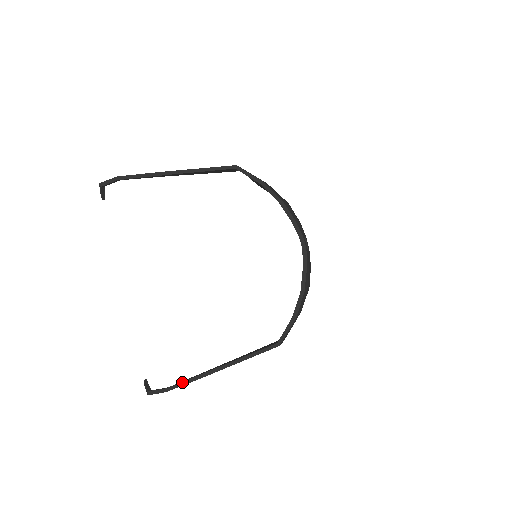
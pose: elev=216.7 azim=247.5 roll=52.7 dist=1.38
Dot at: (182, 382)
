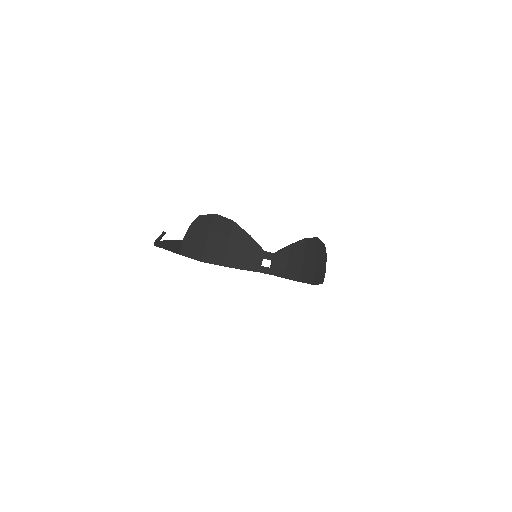
Dot at: occluded
